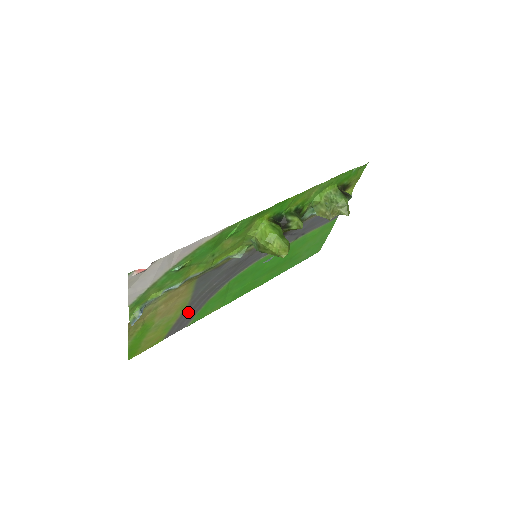
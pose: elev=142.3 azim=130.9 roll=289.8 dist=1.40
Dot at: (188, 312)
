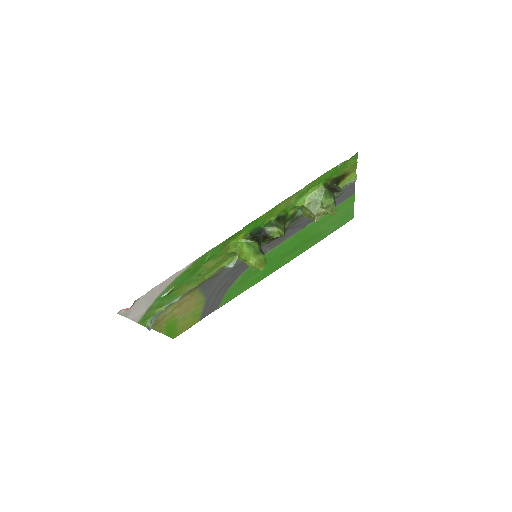
Dot at: (211, 302)
